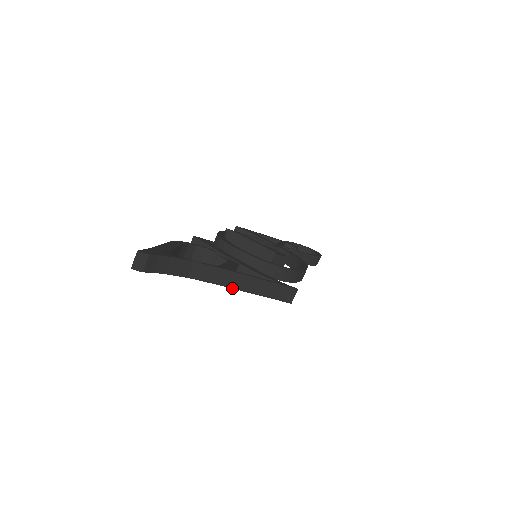
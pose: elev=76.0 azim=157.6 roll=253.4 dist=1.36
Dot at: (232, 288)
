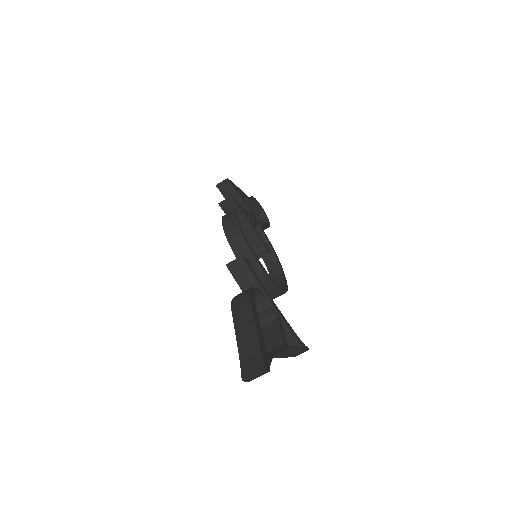
Dot at: (276, 357)
